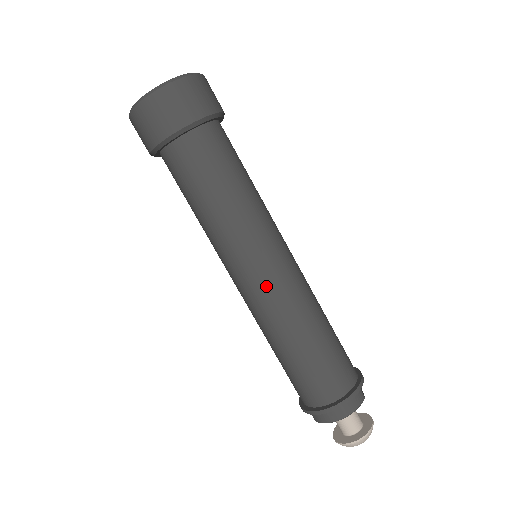
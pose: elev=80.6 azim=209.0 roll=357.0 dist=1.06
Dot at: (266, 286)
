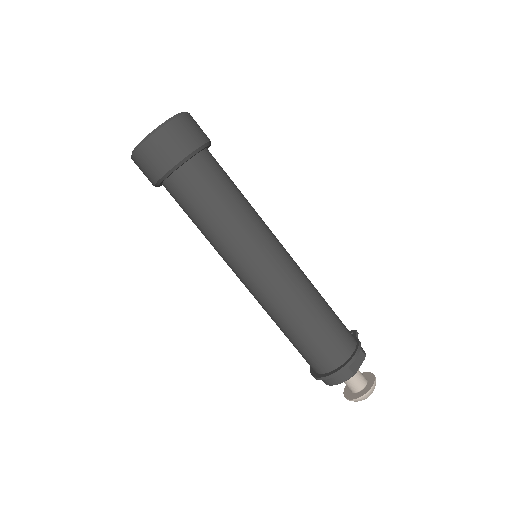
Dot at: (252, 289)
